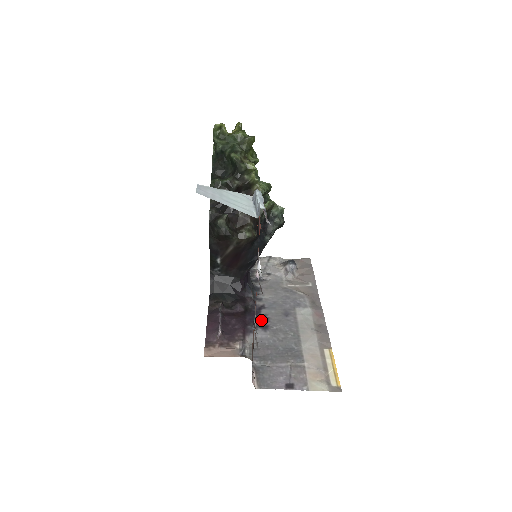
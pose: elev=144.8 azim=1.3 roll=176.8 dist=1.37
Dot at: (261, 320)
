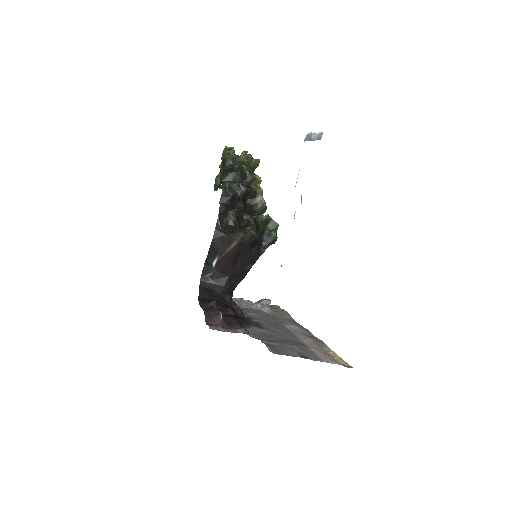
Dot at: (254, 323)
